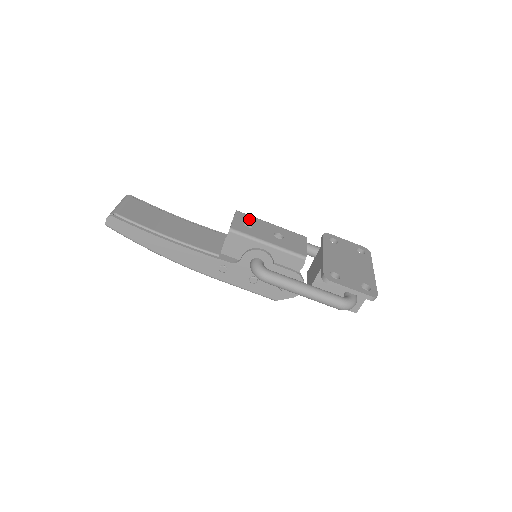
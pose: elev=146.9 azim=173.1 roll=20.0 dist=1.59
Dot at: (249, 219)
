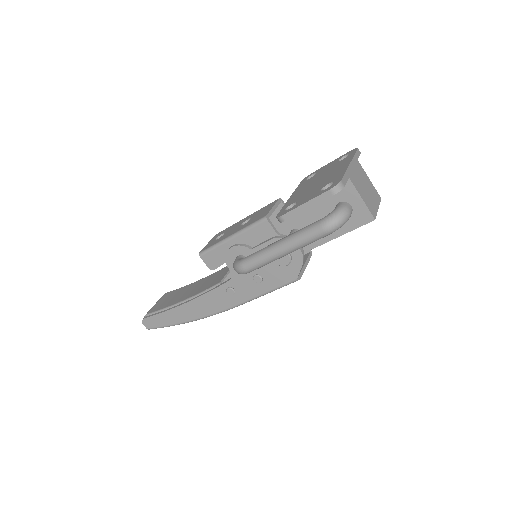
Dot at: (223, 232)
